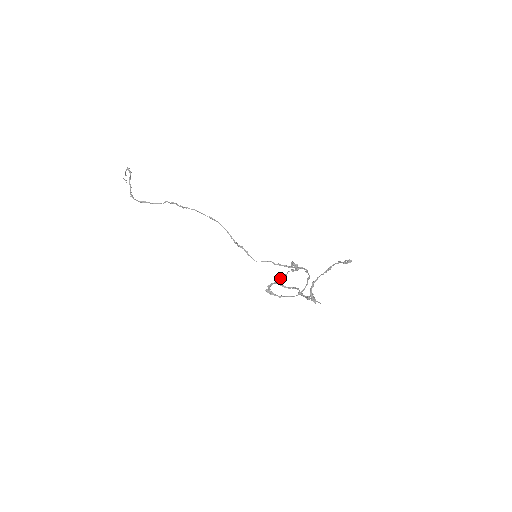
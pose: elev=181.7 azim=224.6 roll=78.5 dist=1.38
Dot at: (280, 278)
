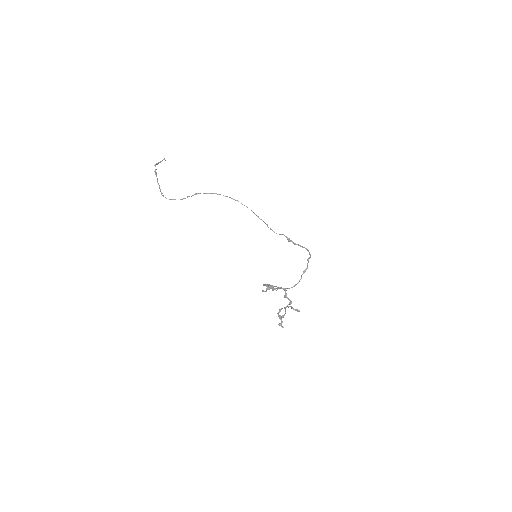
Dot at: (268, 286)
